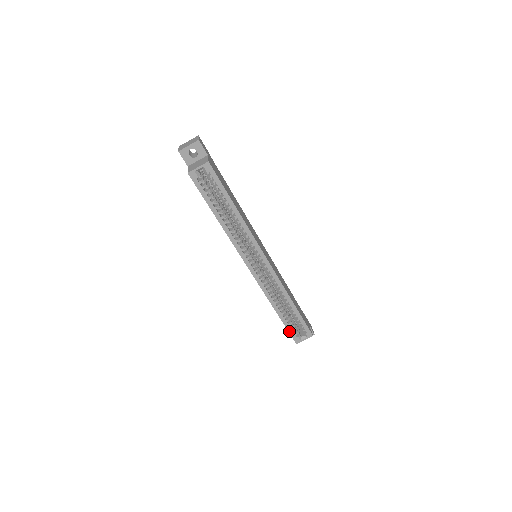
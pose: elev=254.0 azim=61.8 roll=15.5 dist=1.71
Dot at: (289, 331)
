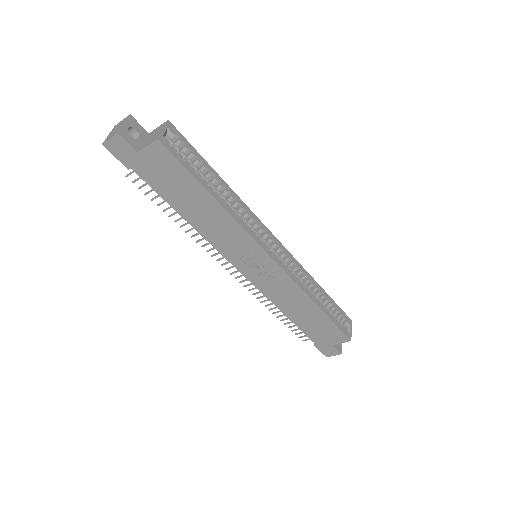
Dot at: (338, 327)
